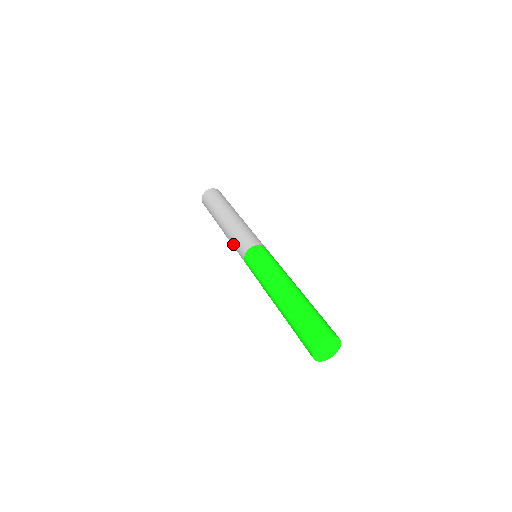
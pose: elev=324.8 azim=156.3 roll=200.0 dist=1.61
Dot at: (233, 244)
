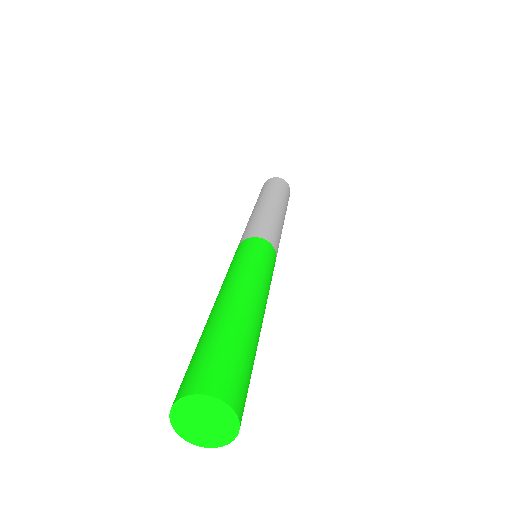
Dot at: occluded
